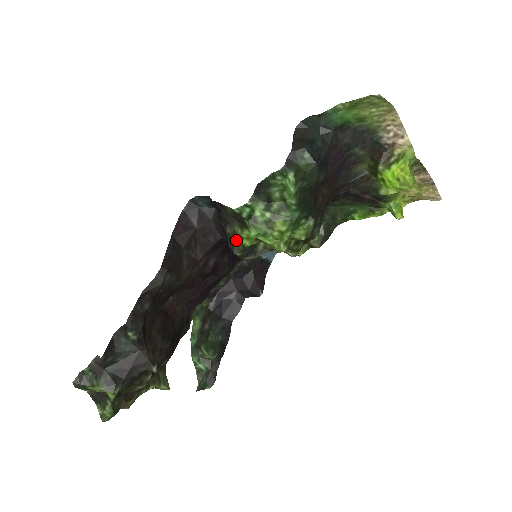
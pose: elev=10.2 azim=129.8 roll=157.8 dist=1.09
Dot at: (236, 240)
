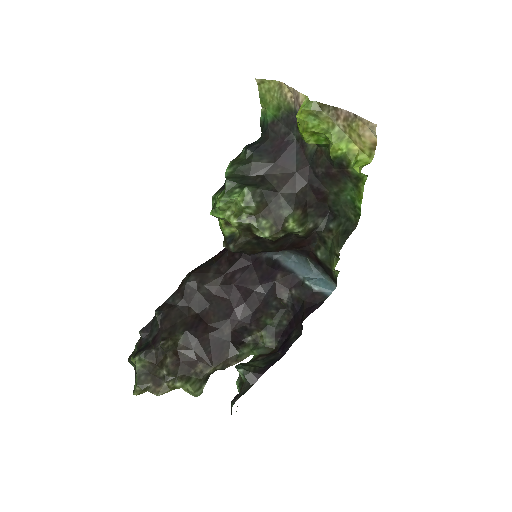
Dot at: (223, 235)
